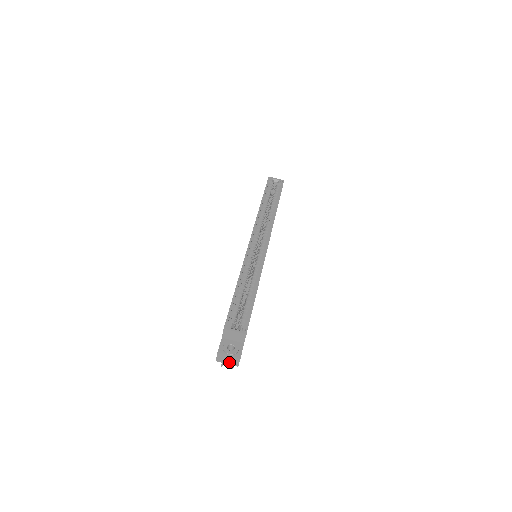
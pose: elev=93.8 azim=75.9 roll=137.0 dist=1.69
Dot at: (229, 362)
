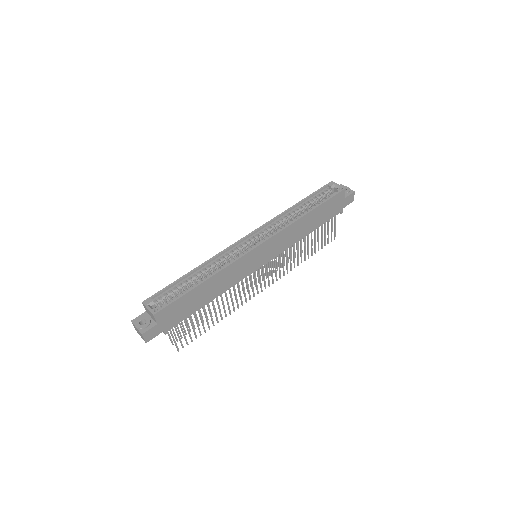
Dot at: (140, 335)
